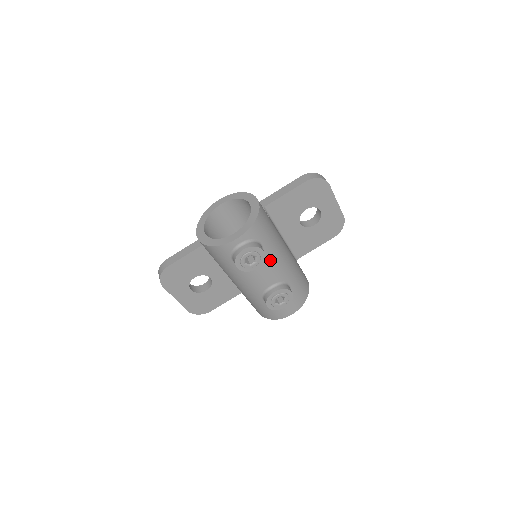
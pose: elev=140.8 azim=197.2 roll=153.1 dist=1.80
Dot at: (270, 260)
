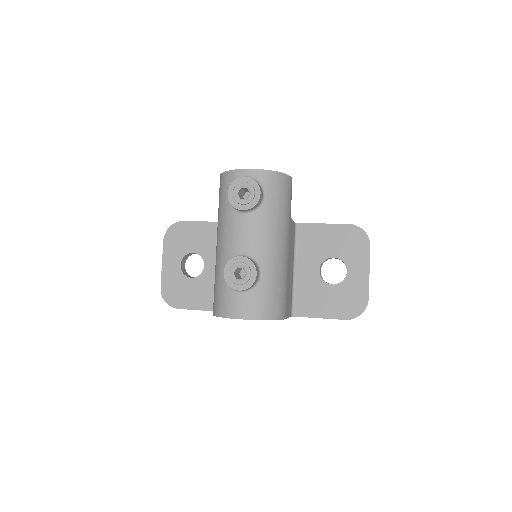
Dot at: (261, 223)
